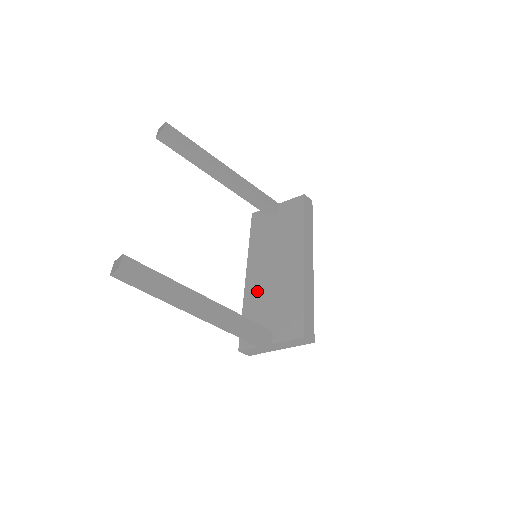
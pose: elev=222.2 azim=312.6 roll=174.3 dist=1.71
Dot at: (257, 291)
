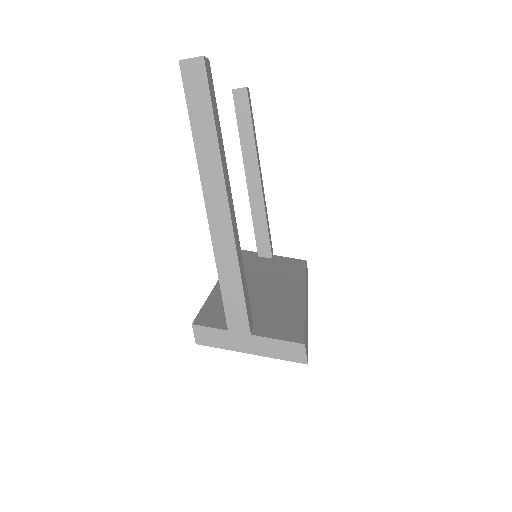
Dot at: occluded
